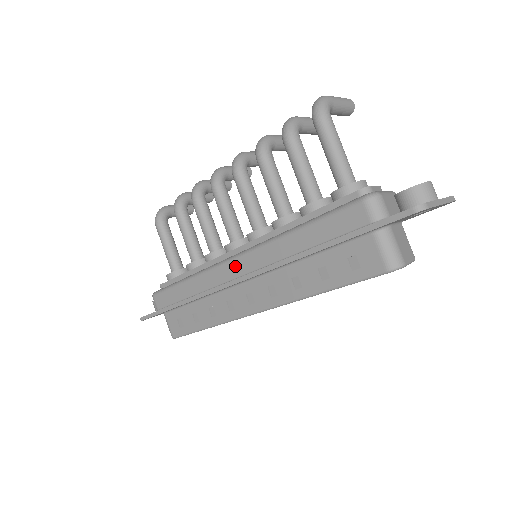
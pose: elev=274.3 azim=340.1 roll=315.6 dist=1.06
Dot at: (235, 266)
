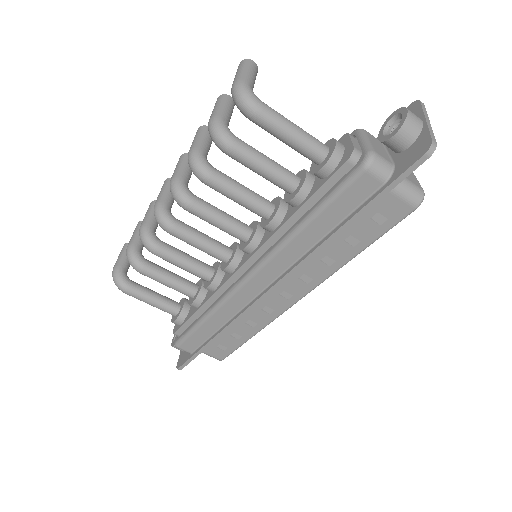
Dot at: (255, 283)
